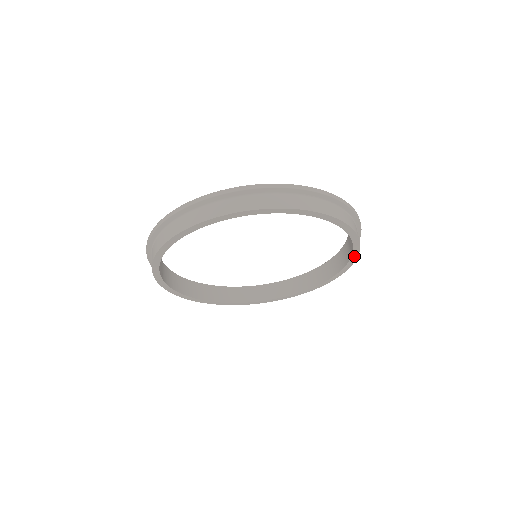
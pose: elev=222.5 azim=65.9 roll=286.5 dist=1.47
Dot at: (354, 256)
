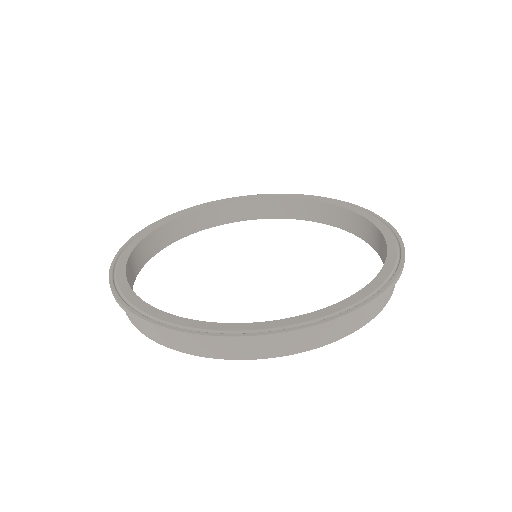
Dot at: occluded
